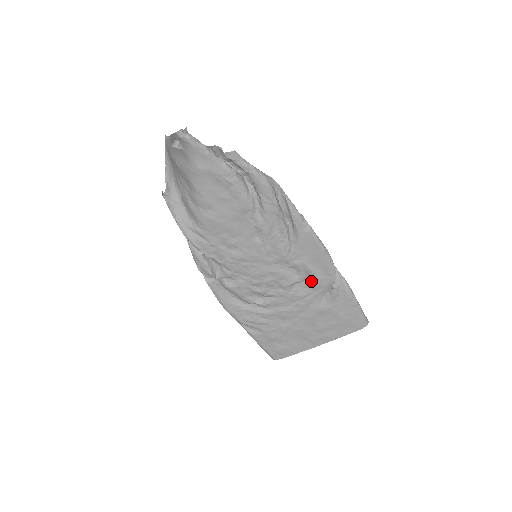
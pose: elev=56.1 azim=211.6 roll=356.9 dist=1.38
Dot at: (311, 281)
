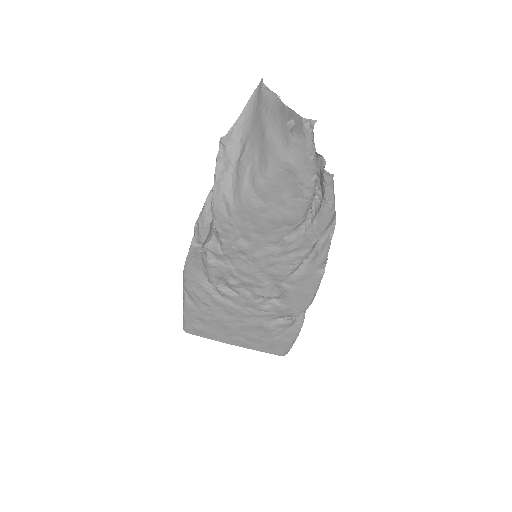
Dot at: (280, 304)
